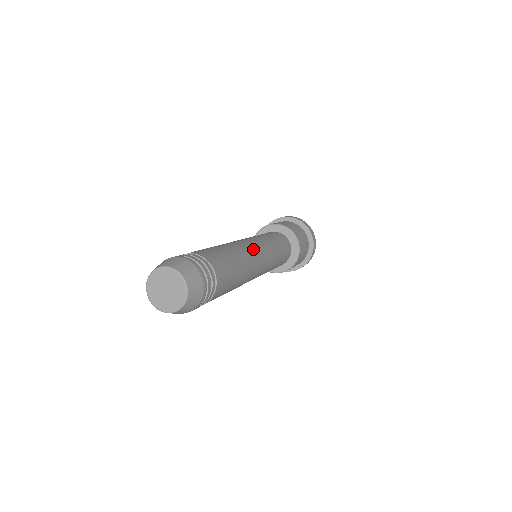
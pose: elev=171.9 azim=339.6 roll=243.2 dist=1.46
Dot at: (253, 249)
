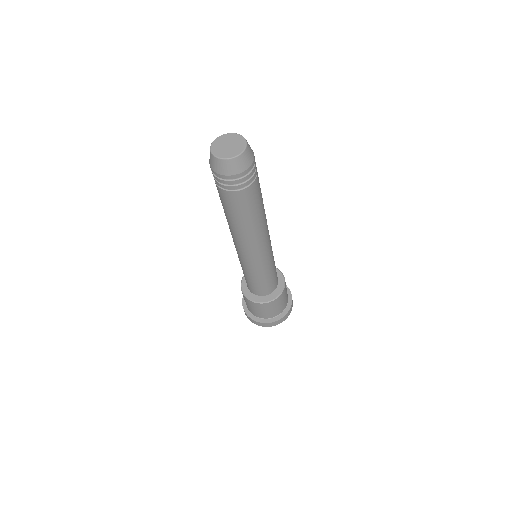
Dot at: (268, 230)
